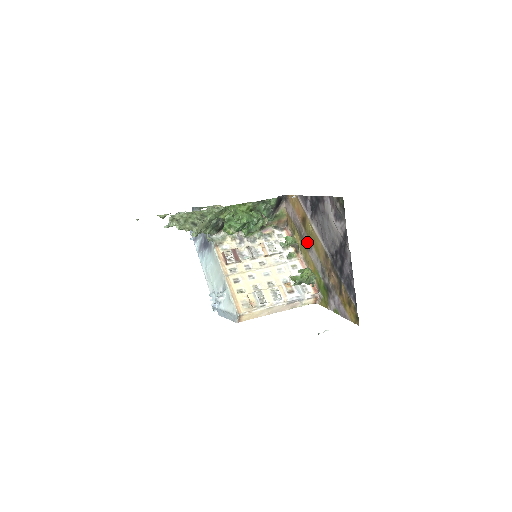
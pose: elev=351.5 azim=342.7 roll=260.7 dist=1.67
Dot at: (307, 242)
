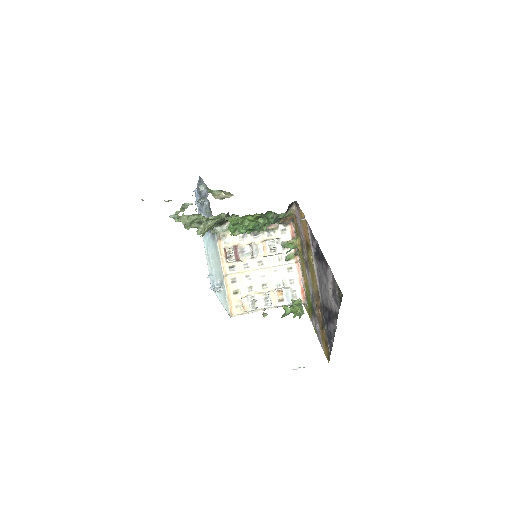
Dot at: (306, 261)
